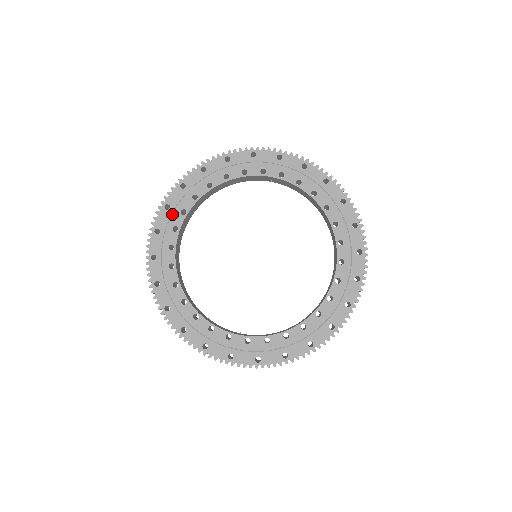
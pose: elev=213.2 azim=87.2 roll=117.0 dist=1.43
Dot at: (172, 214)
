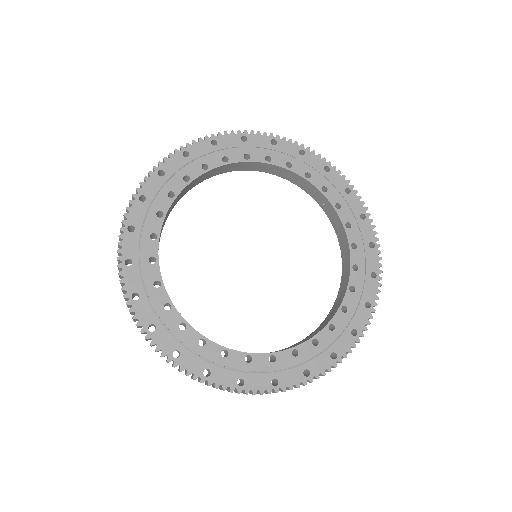
Dot at: (213, 152)
